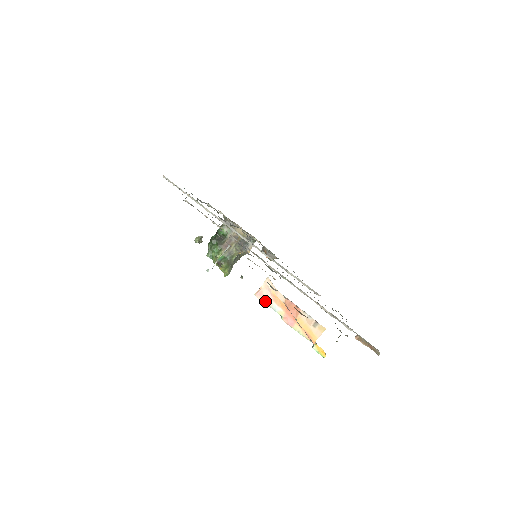
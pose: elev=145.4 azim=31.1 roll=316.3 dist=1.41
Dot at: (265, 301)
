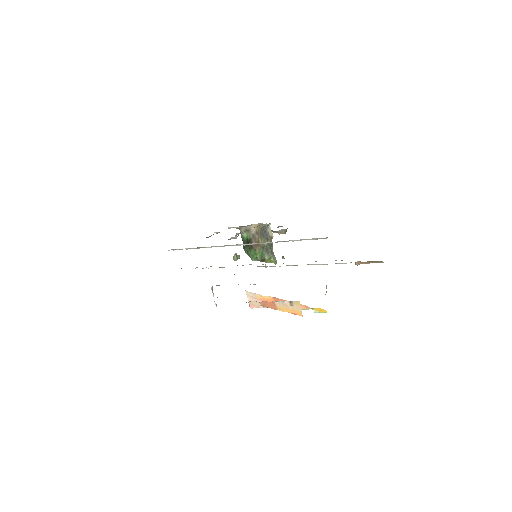
Dot at: (259, 307)
